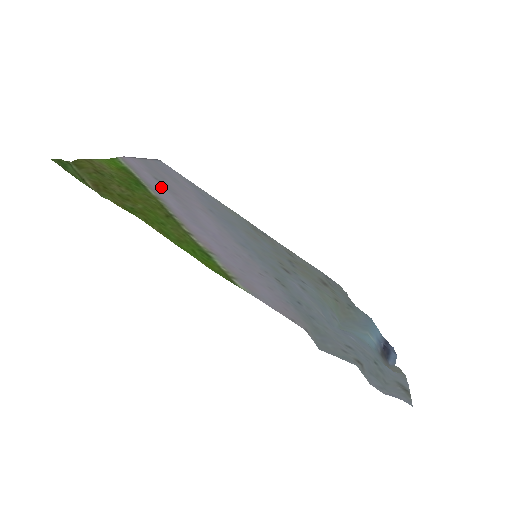
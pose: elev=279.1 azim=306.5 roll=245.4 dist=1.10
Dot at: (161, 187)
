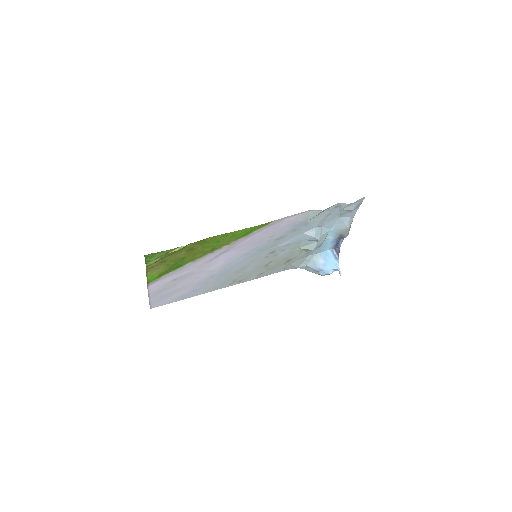
Dot at: (184, 273)
